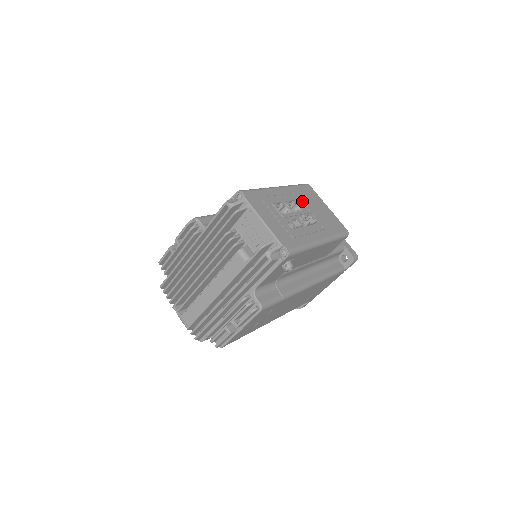
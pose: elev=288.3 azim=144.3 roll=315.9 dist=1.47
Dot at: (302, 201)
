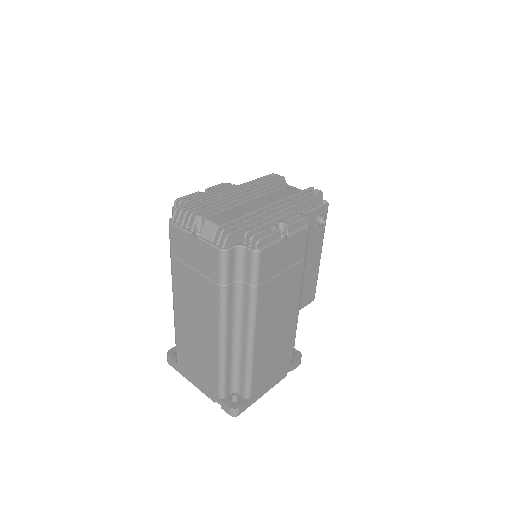
Dot at: occluded
